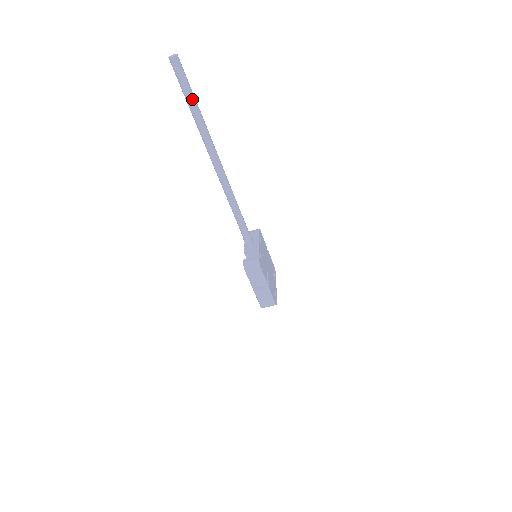
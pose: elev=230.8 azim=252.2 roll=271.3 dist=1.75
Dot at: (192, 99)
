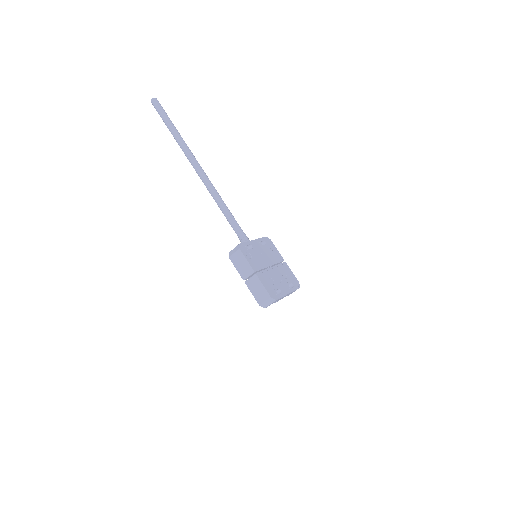
Dot at: (169, 123)
